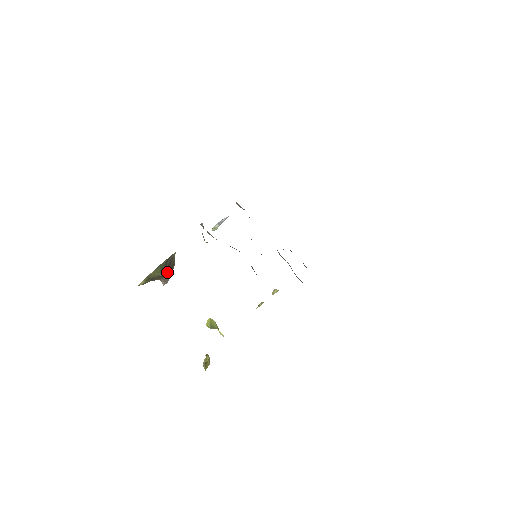
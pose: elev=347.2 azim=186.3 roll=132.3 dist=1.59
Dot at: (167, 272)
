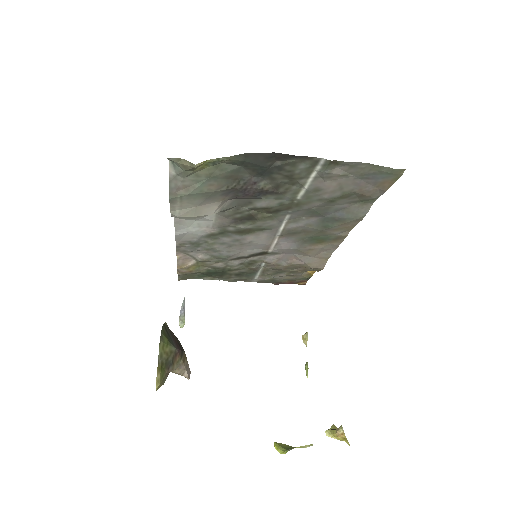
Dot at: (178, 347)
